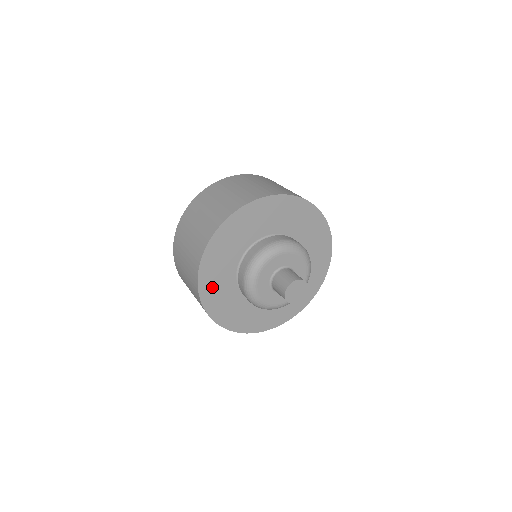
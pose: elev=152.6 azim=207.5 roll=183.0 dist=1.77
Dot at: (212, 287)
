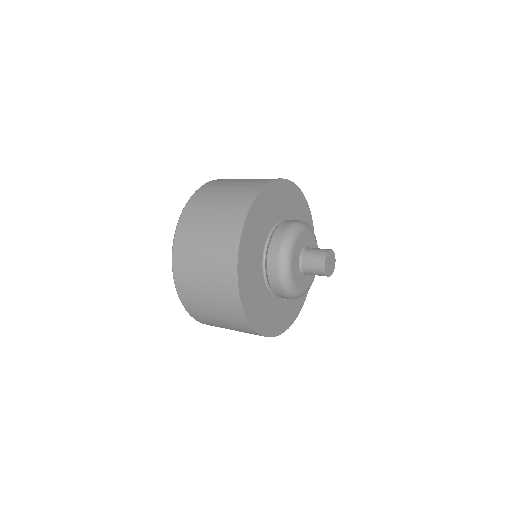
Dot at: (247, 282)
